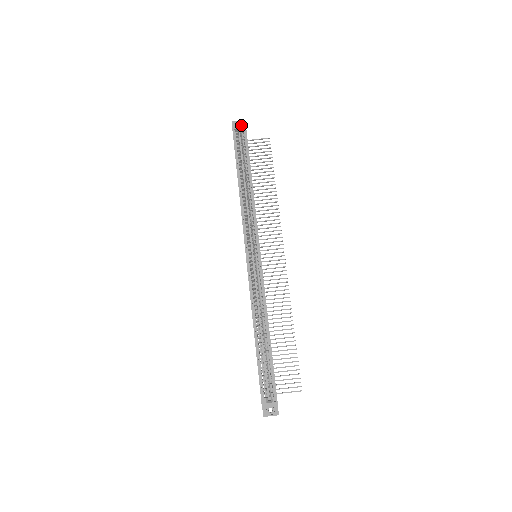
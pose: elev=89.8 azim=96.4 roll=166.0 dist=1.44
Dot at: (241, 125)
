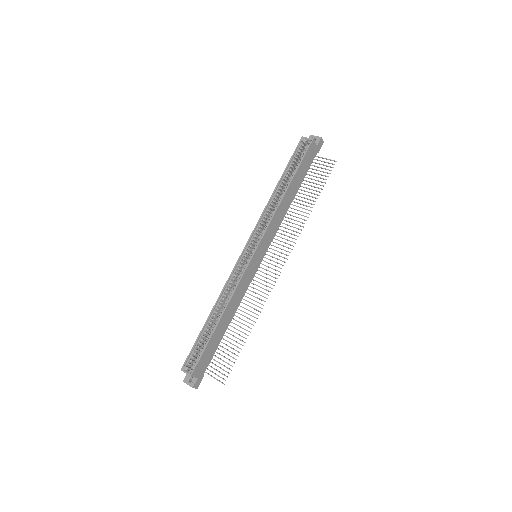
Dot at: (309, 140)
